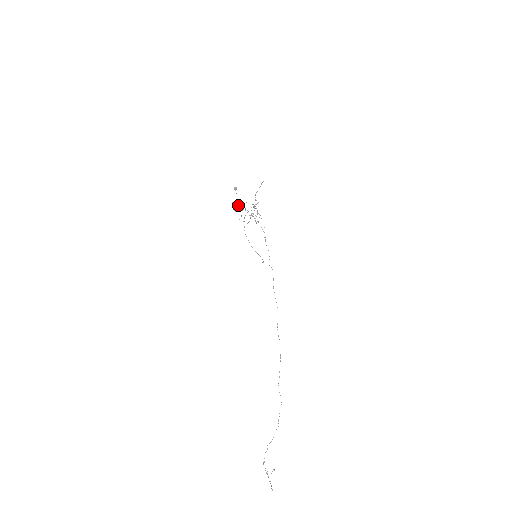
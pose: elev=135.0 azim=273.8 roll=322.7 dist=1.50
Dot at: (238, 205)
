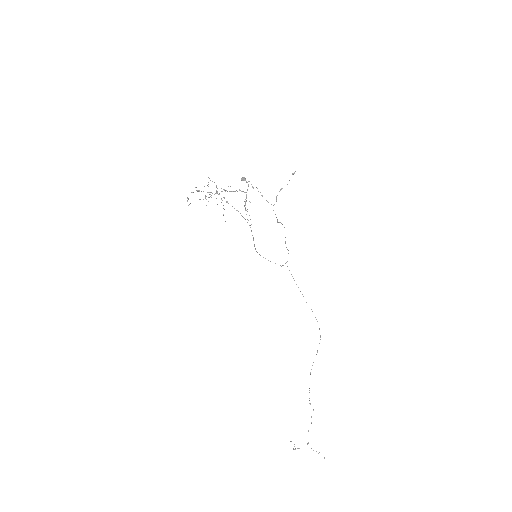
Dot at: (219, 194)
